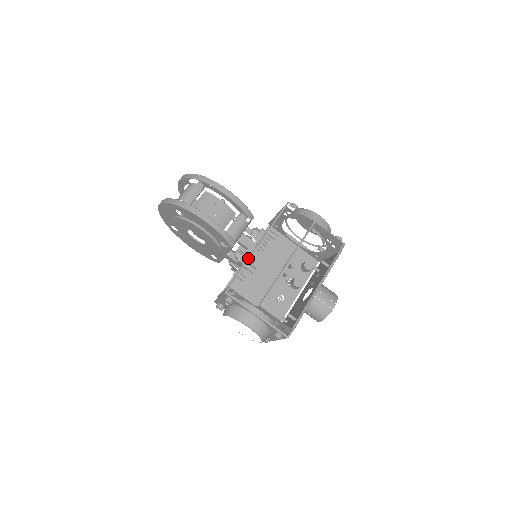
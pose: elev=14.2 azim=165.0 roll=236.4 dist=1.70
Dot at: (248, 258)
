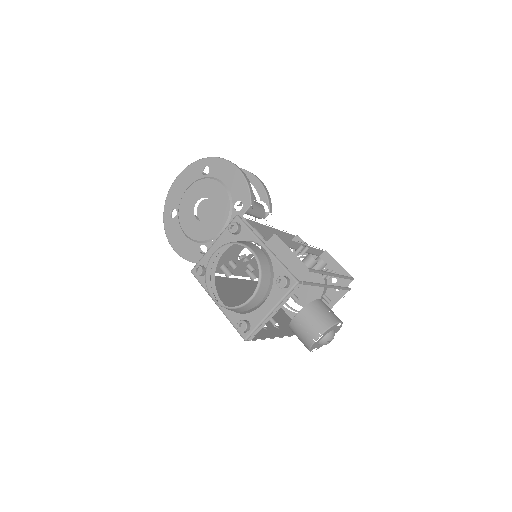
Dot at: occluded
